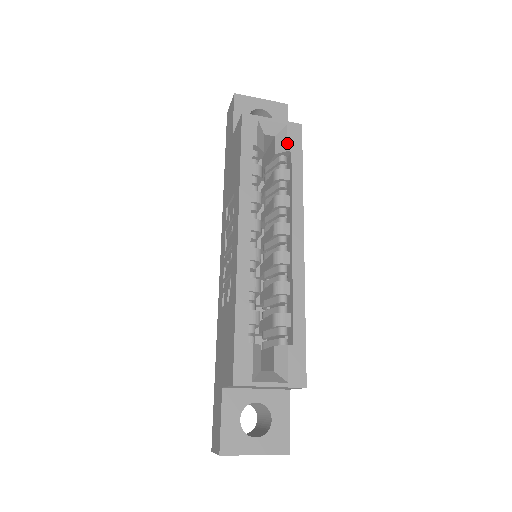
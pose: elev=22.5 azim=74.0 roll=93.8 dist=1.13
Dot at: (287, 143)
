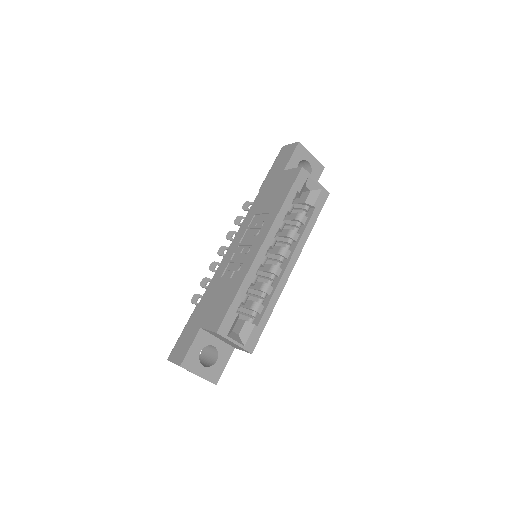
Dot at: (316, 201)
